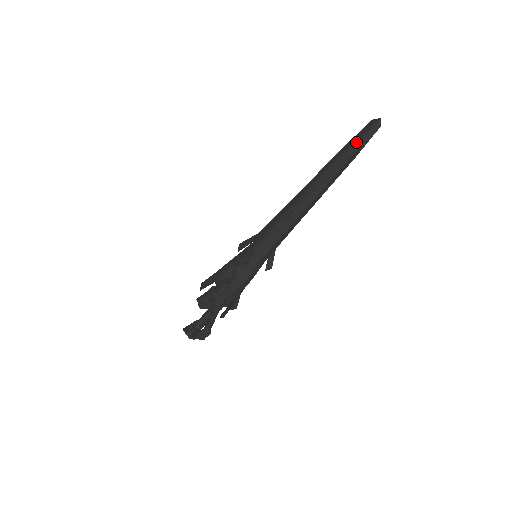
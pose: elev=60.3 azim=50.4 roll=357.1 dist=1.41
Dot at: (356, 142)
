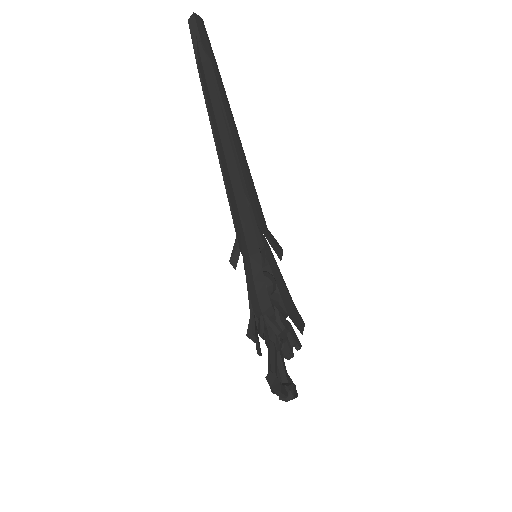
Dot at: occluded
